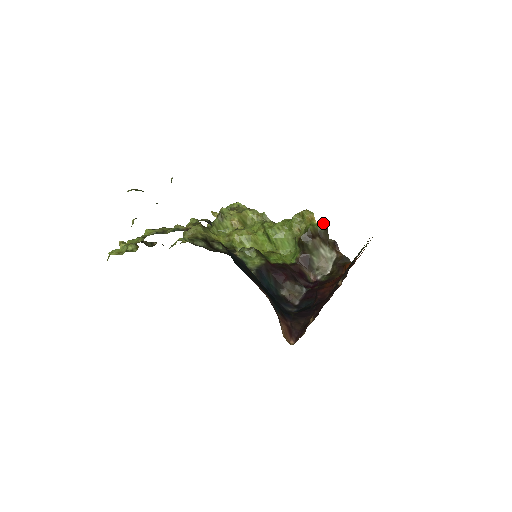
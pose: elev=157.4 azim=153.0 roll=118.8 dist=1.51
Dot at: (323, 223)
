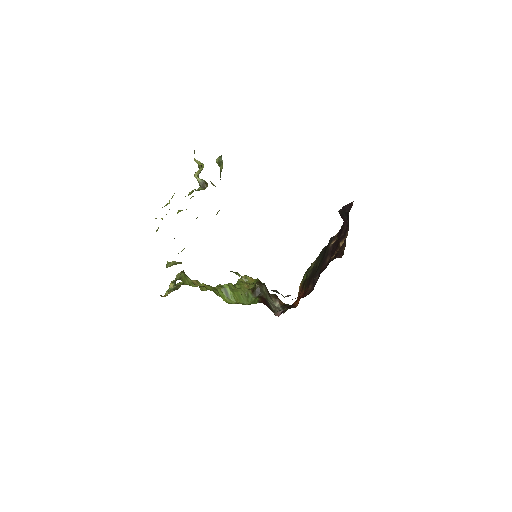
Dot at: occluded
